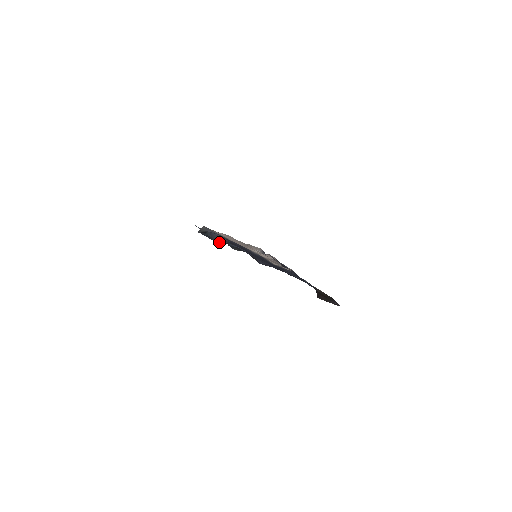
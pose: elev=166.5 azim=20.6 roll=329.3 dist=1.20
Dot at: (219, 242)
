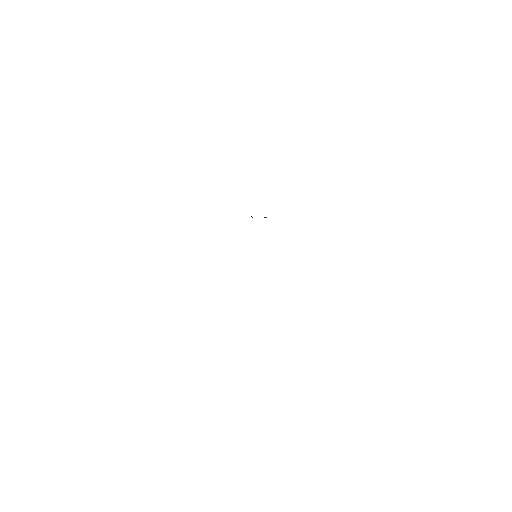
Dot at: occluded
